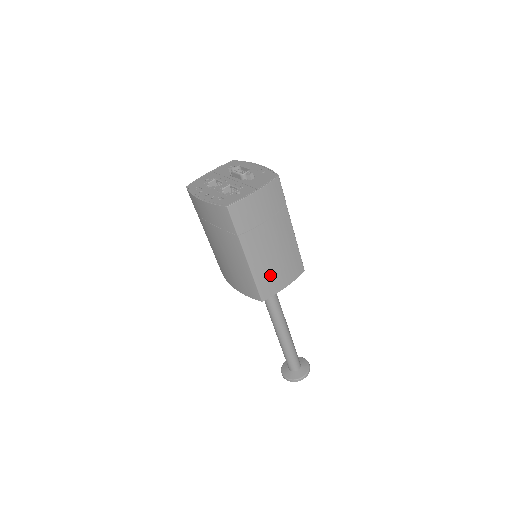
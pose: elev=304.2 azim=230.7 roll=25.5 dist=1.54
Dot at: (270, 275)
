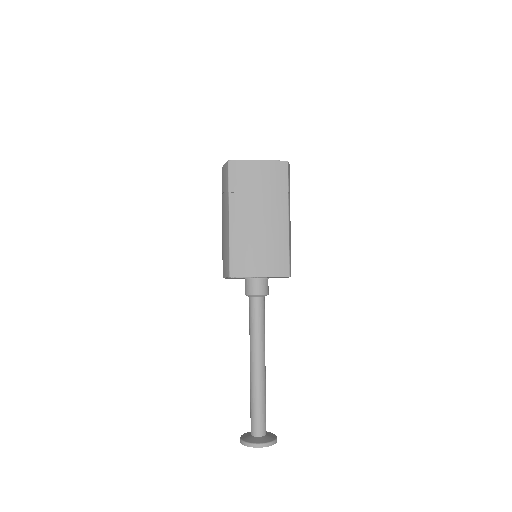
Dot at: (247, 251)
